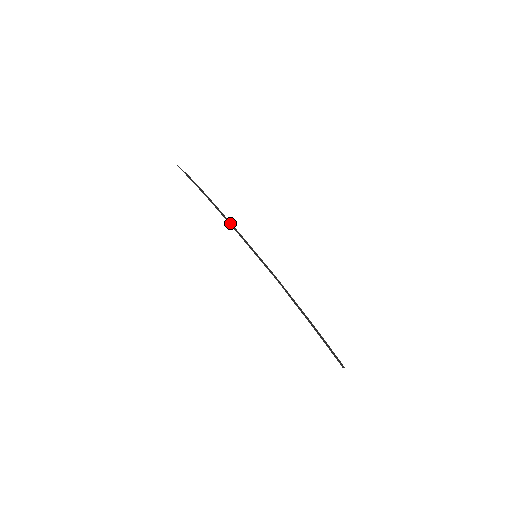
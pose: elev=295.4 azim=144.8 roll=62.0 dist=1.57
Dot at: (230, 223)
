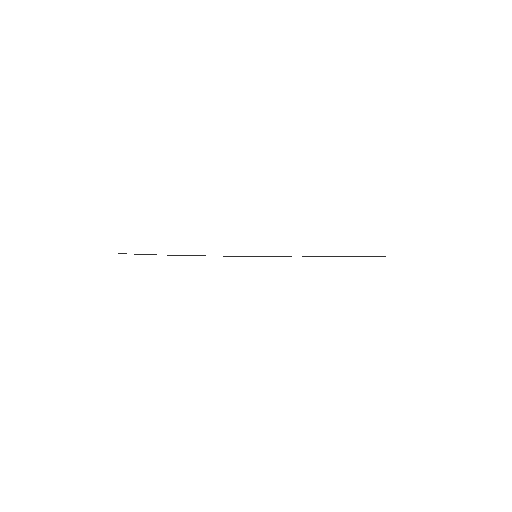
Dot at: occluded
